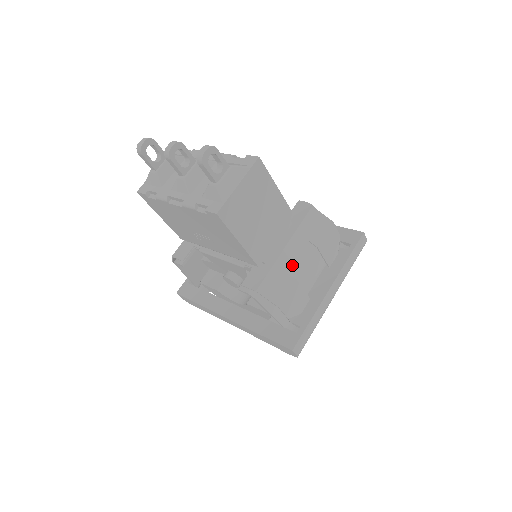
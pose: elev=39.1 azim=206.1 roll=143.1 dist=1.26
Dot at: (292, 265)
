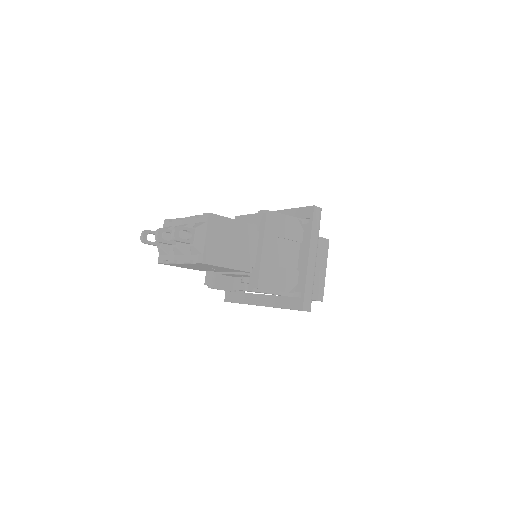
Dot at: (275, 257)
